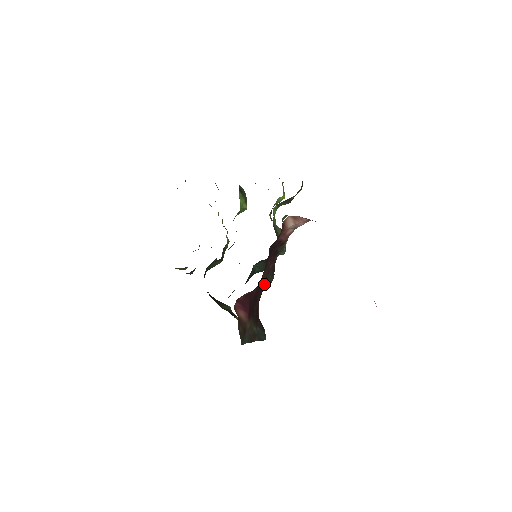
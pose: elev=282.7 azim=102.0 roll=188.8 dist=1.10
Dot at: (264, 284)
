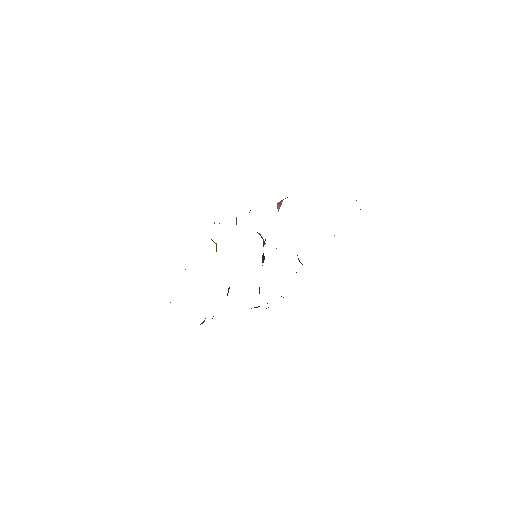
Dot at: occluded
